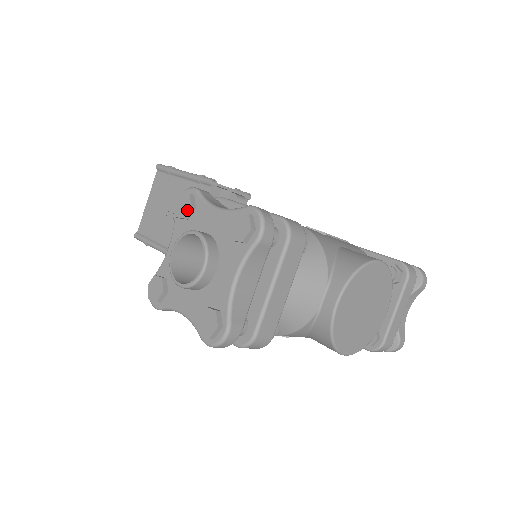
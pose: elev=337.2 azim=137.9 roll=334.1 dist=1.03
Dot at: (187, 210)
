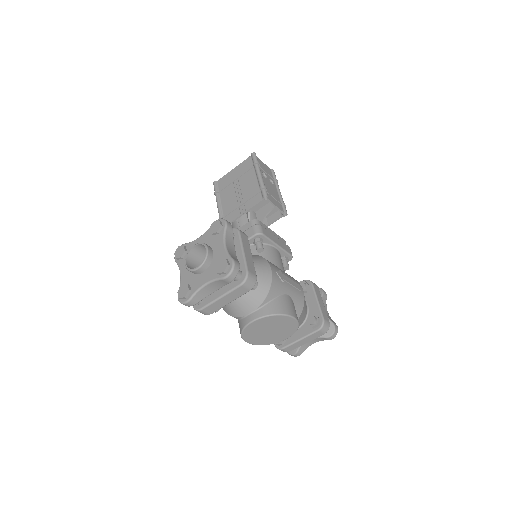
Dot at: (214, 232)
